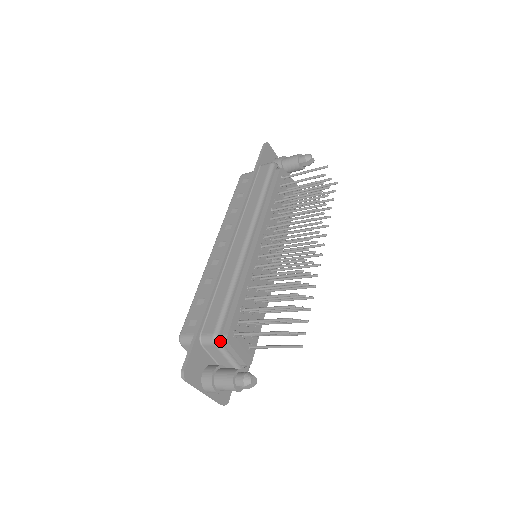
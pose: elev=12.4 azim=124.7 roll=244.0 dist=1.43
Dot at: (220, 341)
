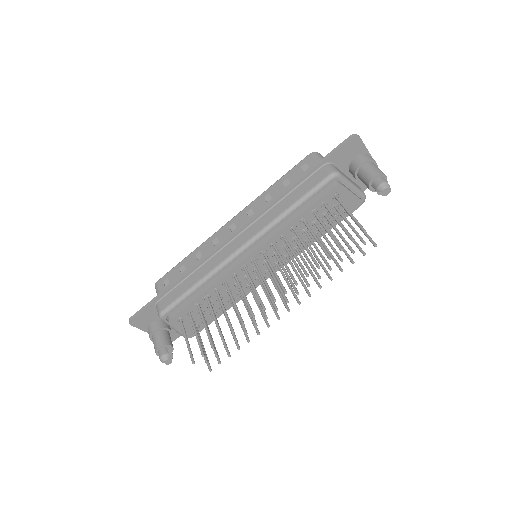
Dot at: (164, 318)
